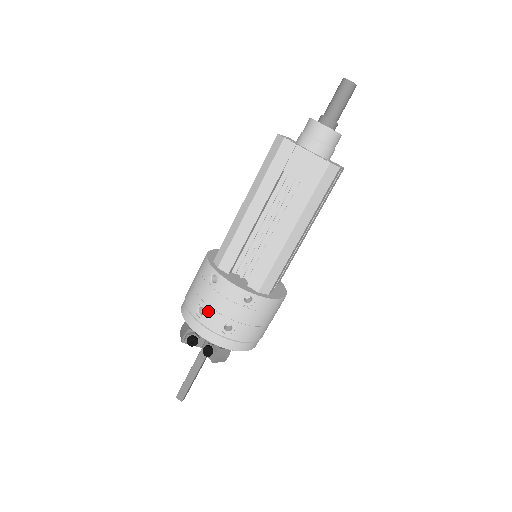
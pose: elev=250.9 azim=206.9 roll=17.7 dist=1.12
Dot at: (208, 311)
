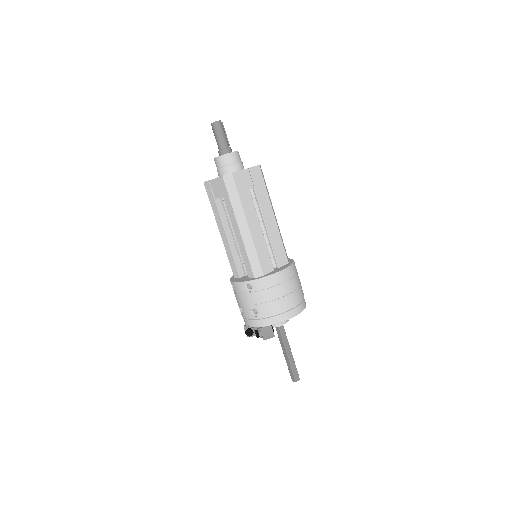
Dot at: (241, 308)
